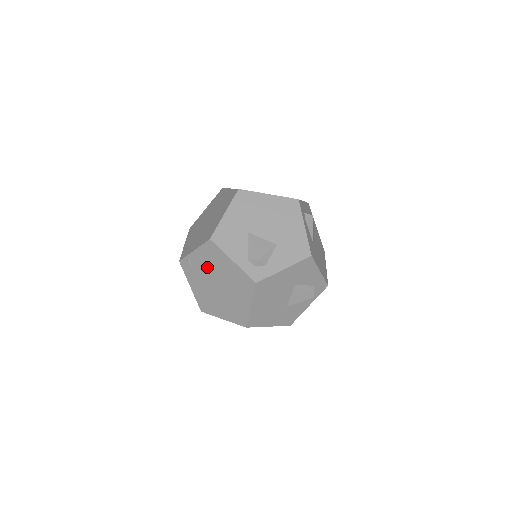
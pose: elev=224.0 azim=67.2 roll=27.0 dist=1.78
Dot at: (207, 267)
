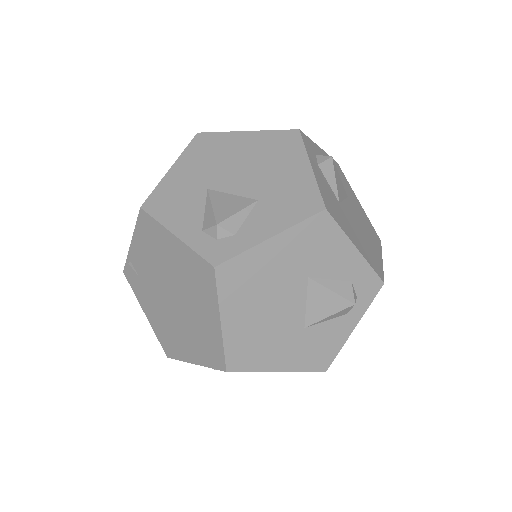
Dot at: (151, 266)
